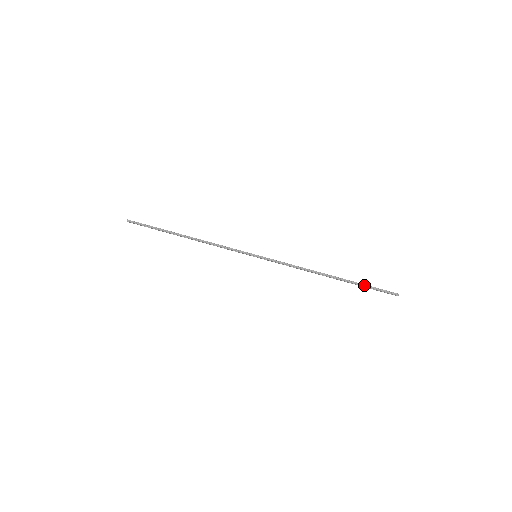
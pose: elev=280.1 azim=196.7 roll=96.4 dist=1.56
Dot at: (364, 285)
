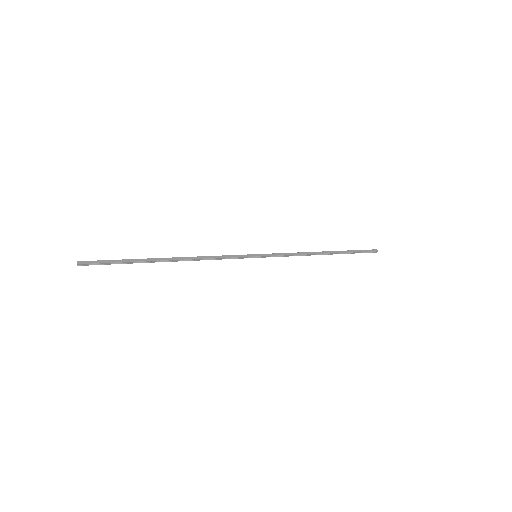
Dot at: (353, 253)
